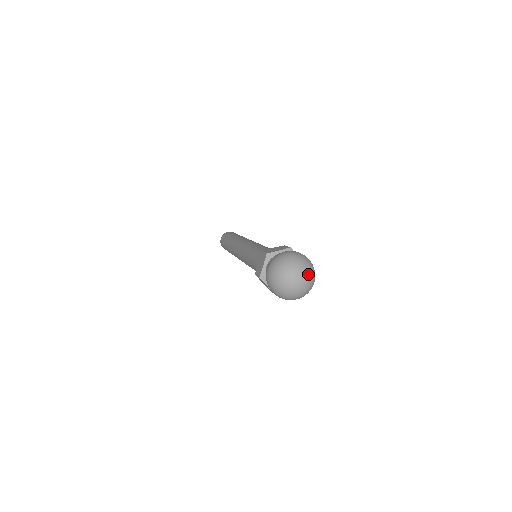
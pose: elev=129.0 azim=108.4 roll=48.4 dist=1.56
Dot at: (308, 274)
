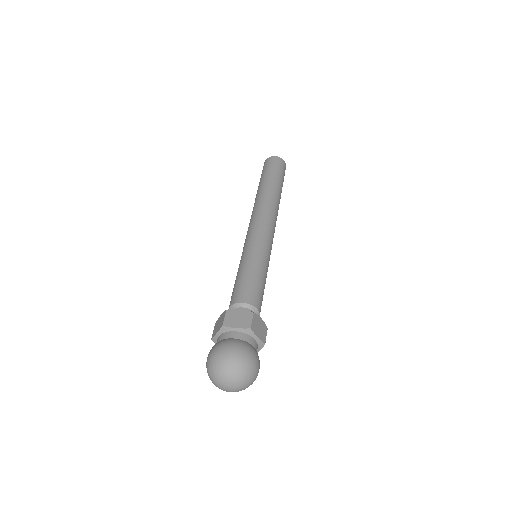
Dot at: (241, 385)
